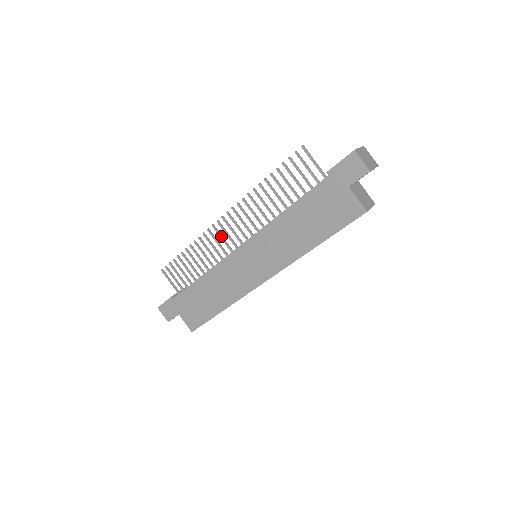
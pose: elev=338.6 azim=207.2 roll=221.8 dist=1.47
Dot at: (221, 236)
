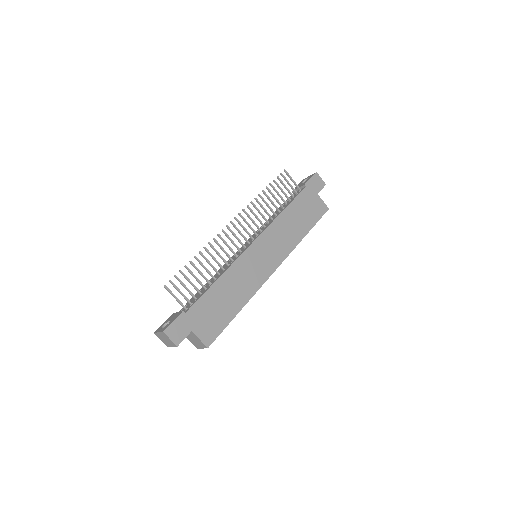
Dot at: (231, 239)
